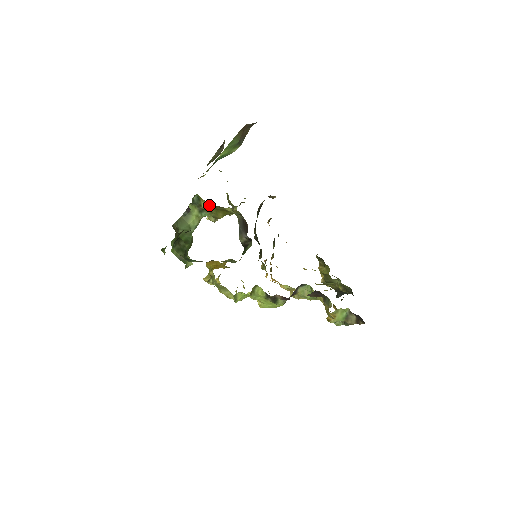
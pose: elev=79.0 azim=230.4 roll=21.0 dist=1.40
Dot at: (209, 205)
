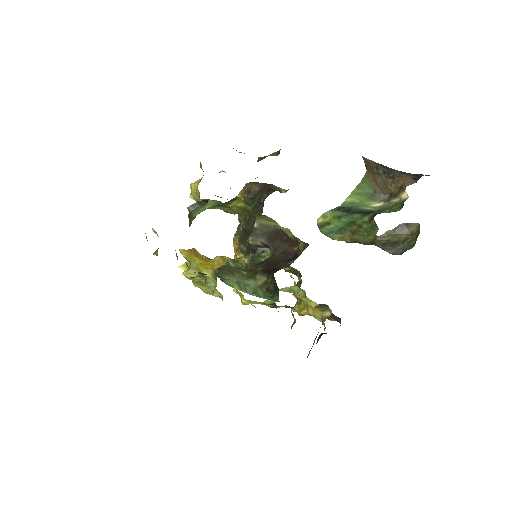
Dot at: (241, 207)
